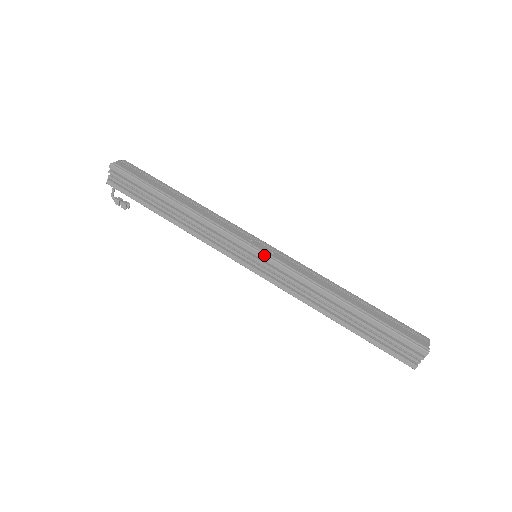
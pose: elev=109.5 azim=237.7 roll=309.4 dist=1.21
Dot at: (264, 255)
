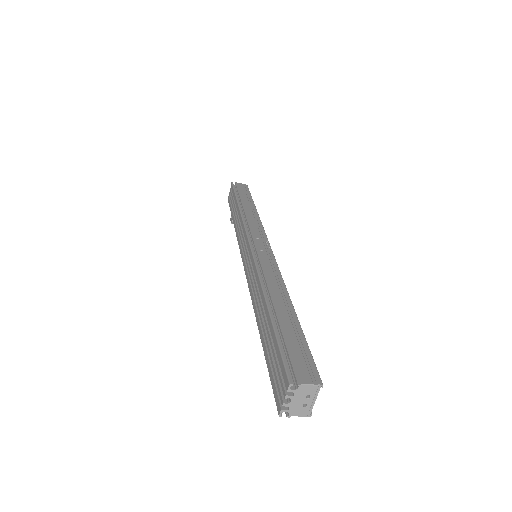
Dot at: (250, 247)
